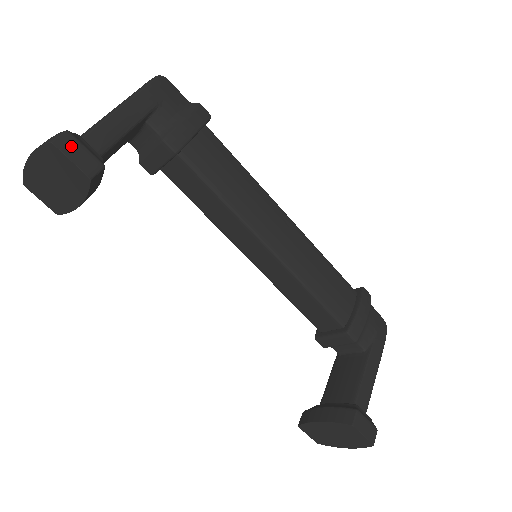
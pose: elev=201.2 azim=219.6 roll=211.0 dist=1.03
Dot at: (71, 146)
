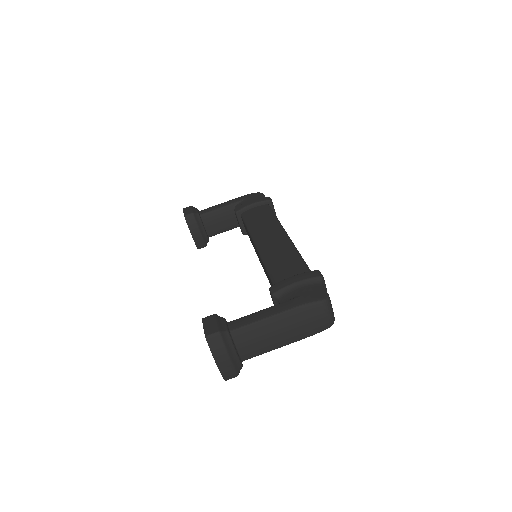
Dot at: (188, 209)
